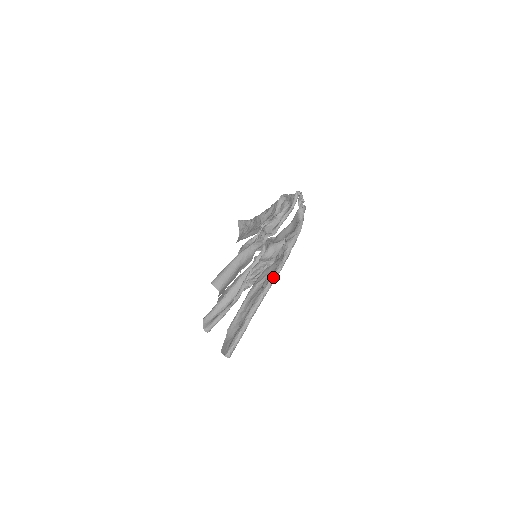
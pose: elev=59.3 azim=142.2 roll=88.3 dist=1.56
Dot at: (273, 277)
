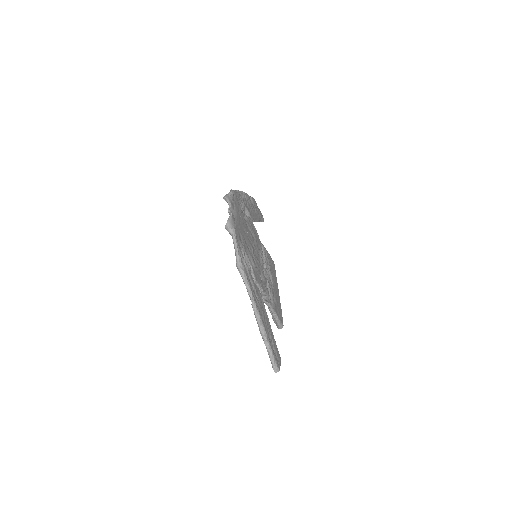
Dot at: occluded
